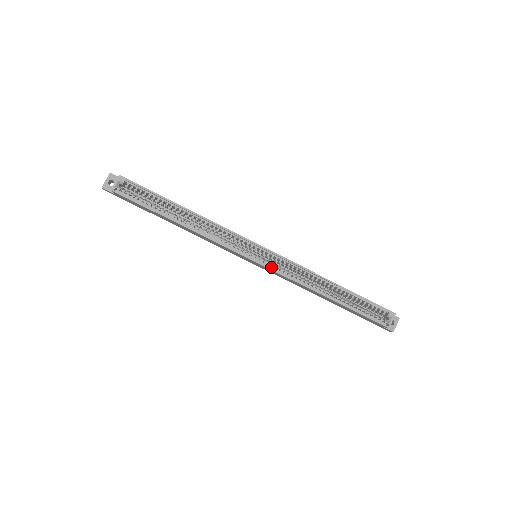
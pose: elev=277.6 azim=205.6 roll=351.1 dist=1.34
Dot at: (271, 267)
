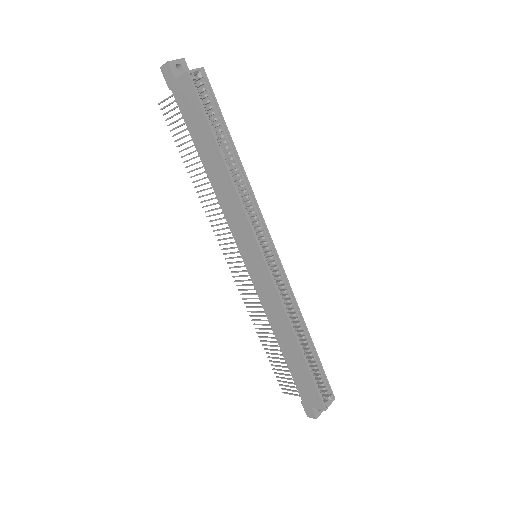
Dot at: (271, 275)
